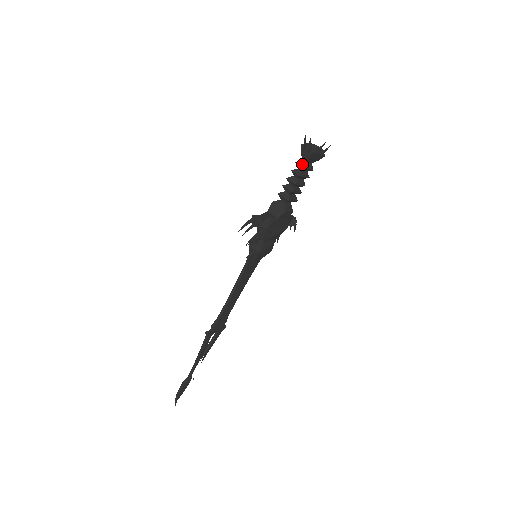
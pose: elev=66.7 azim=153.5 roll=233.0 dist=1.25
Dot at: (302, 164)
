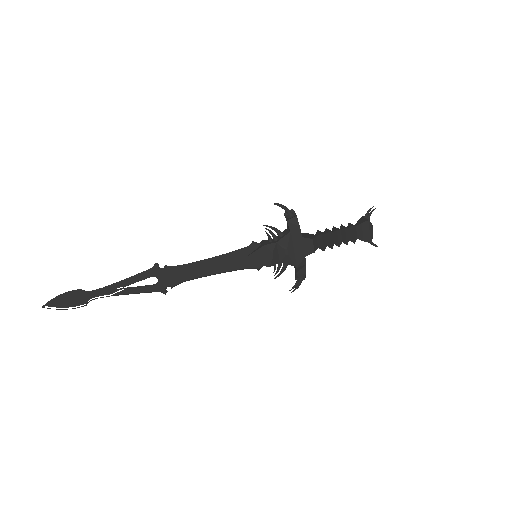
Dot at: (353, 225)
